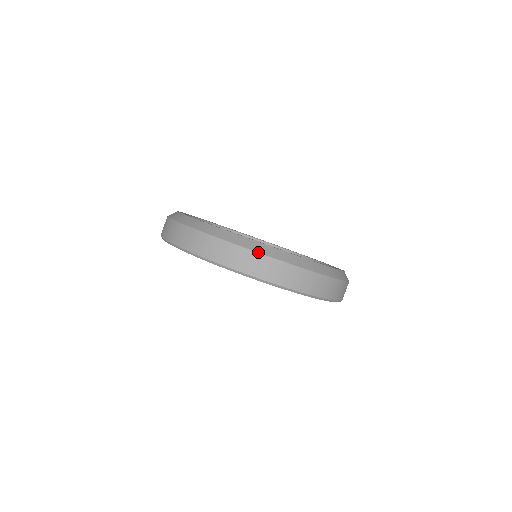
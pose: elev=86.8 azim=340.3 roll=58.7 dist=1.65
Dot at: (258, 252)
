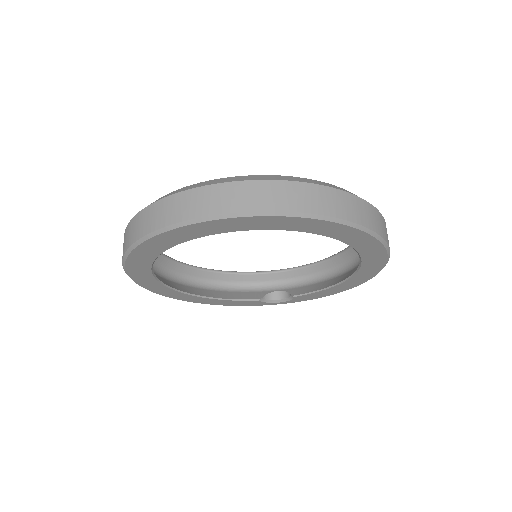
Dot at: (144, 208)
